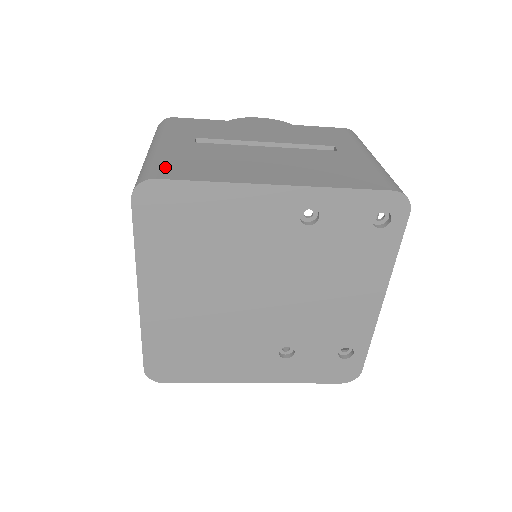
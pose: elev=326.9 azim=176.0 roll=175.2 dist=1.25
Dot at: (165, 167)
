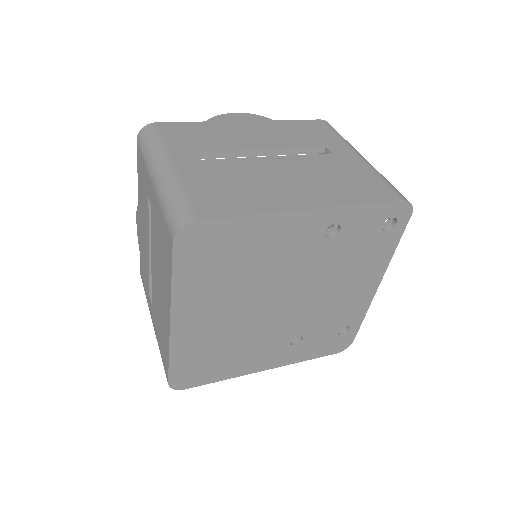
Dot at: (197, 202)
